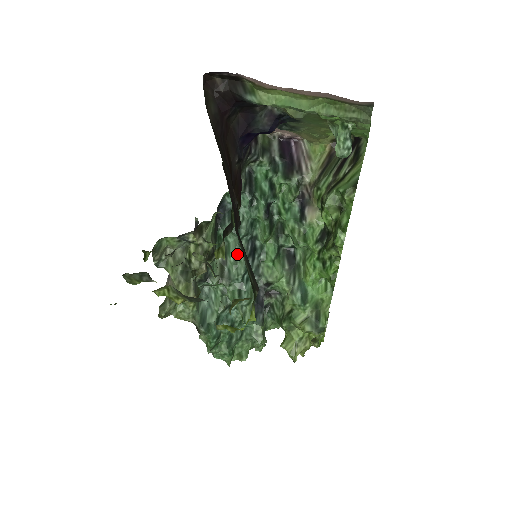
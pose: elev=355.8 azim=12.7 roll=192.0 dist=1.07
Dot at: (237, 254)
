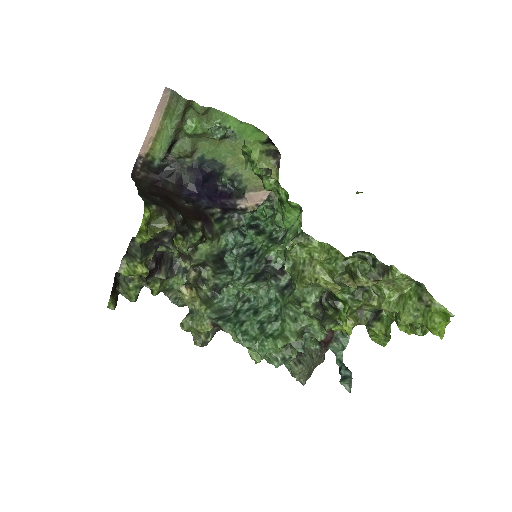
Dot at: (235, 261)
